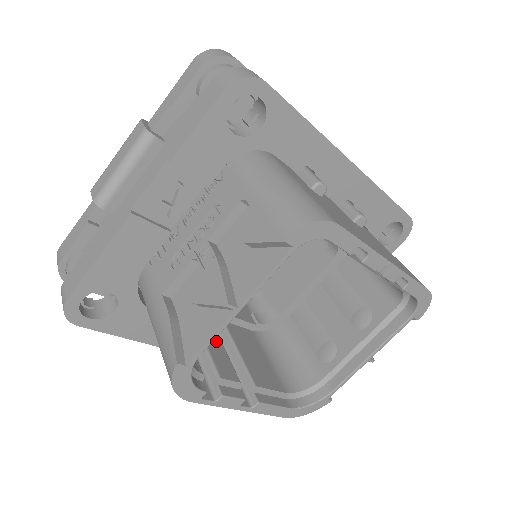
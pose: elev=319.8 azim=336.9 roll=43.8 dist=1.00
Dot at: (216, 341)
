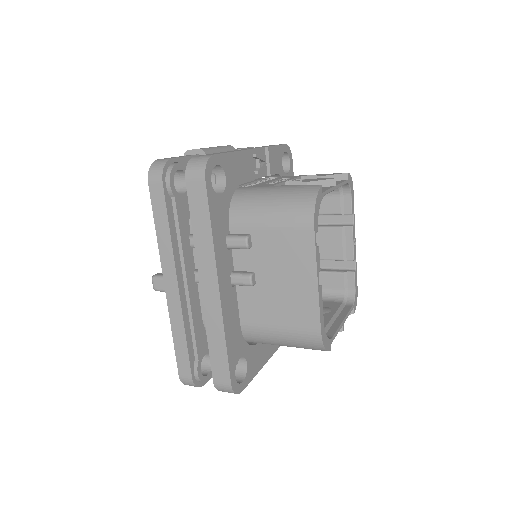
Dot at: occluded
